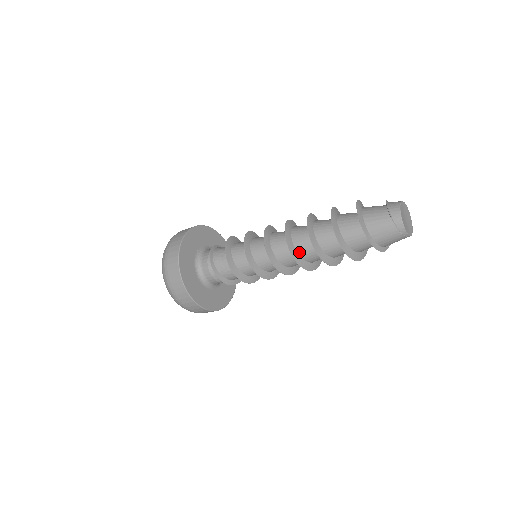
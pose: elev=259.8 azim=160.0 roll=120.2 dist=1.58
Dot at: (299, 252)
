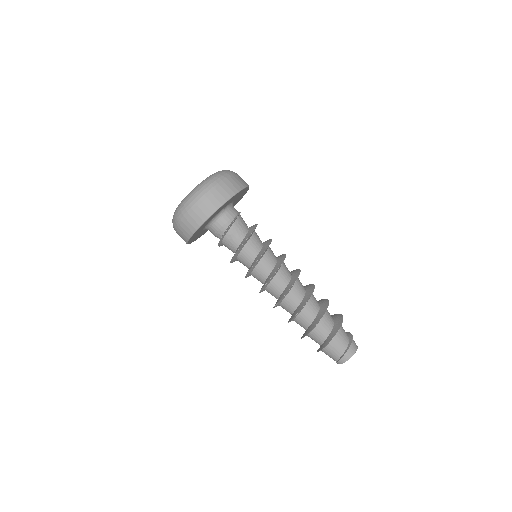
Dot at: (282, 303)
